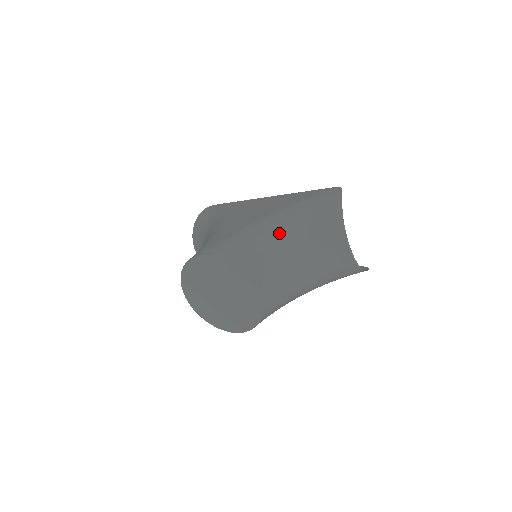
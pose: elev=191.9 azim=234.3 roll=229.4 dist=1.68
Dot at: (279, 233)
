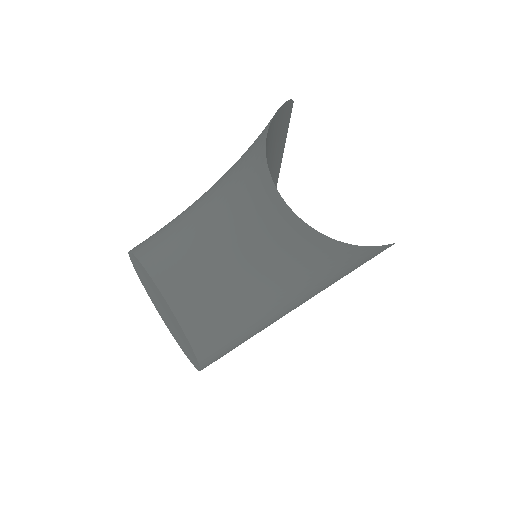
Dot at: (202, 202)
